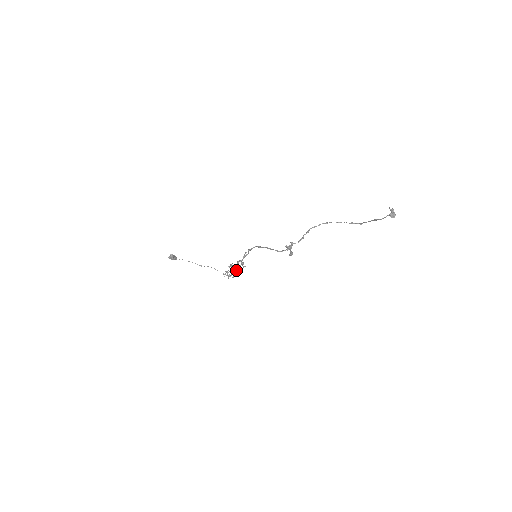
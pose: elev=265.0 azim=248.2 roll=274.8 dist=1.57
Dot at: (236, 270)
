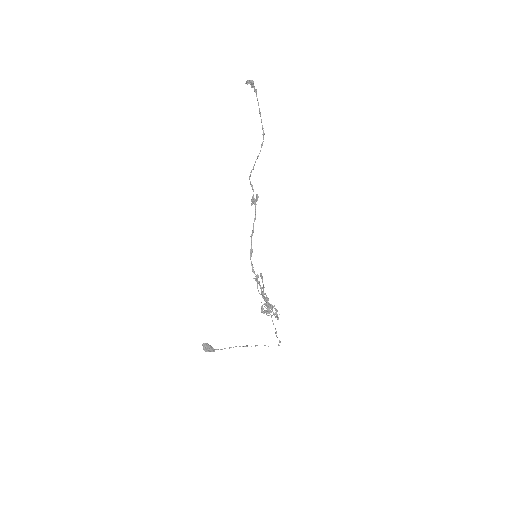
Dot at: occluded
